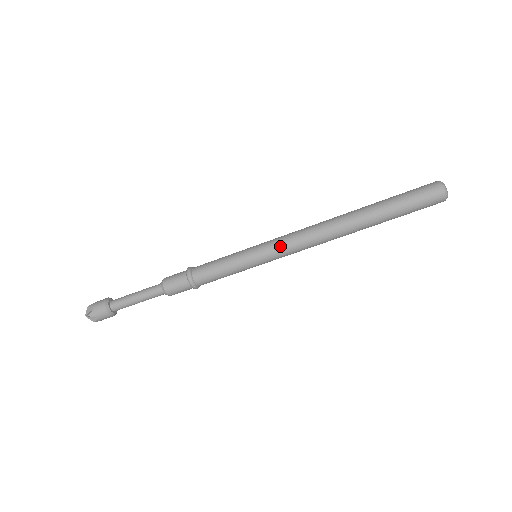
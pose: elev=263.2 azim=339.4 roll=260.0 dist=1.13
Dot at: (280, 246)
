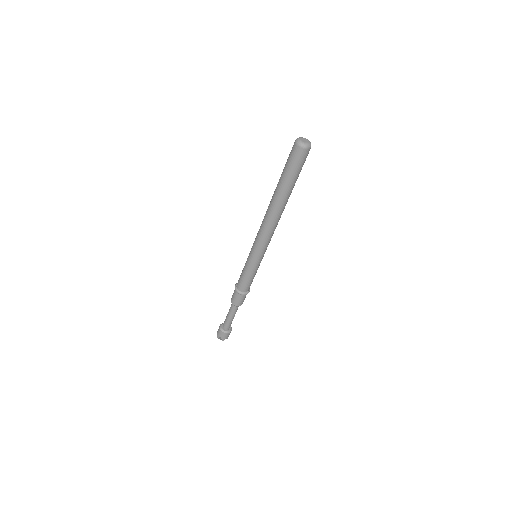
Dot at: (261, 246)
